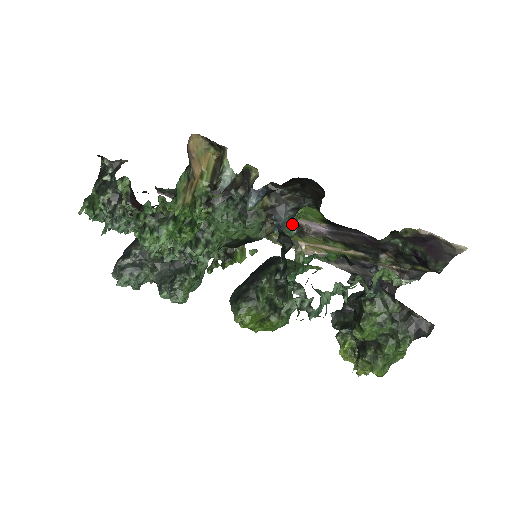
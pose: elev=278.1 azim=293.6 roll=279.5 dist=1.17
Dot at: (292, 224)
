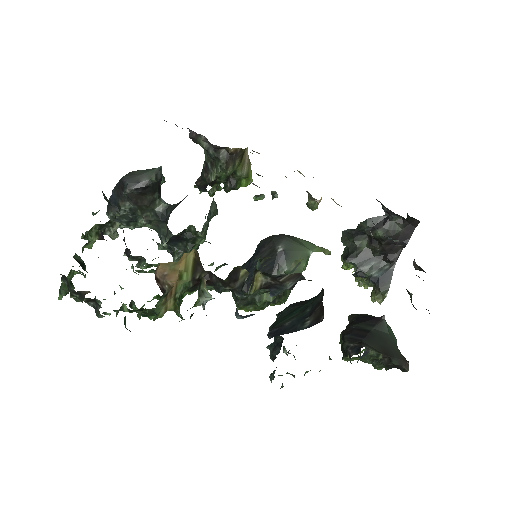
Dot at: (293, 270)
